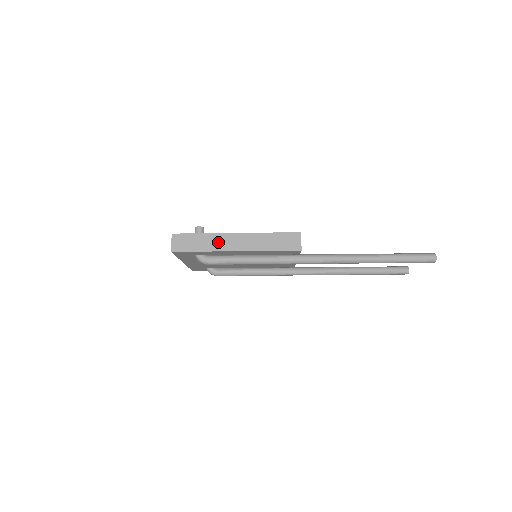
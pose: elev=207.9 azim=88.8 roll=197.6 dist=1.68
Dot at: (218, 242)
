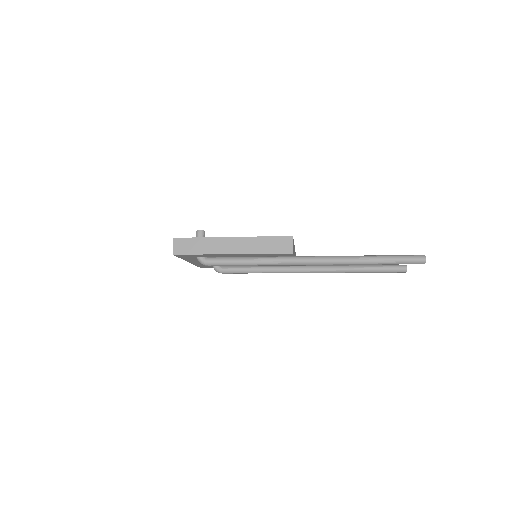
Dot at: (215, 246)
